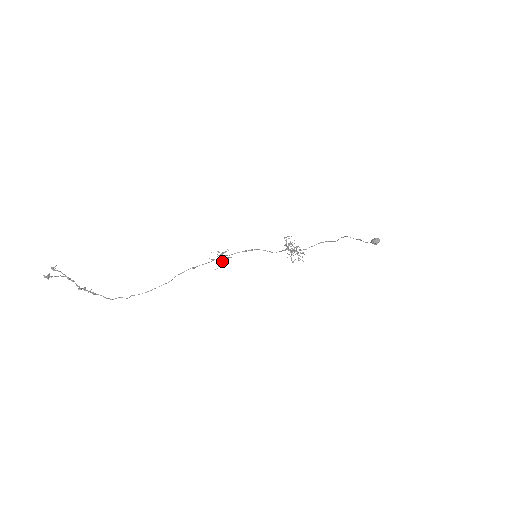
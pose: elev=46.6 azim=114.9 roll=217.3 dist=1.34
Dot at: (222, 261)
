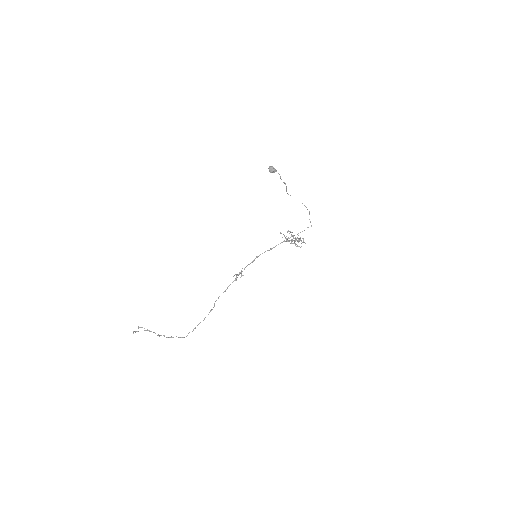
Dot at: (238, 275)
